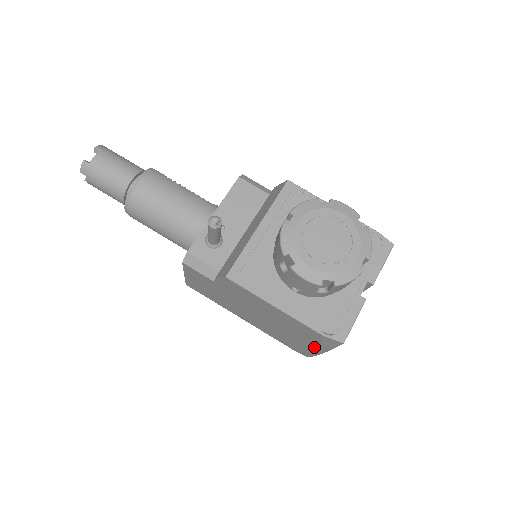
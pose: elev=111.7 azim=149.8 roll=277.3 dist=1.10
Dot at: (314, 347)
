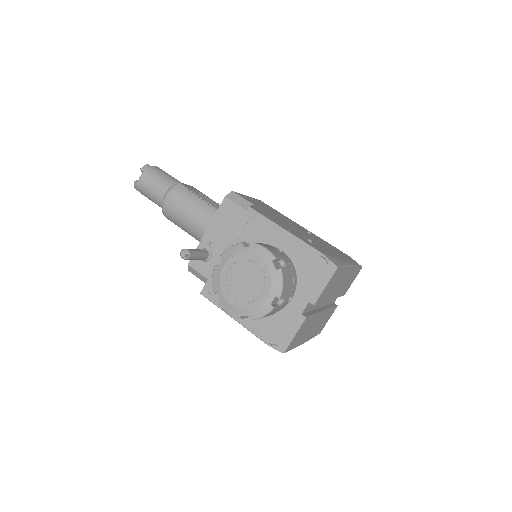
Dot at: occluded
